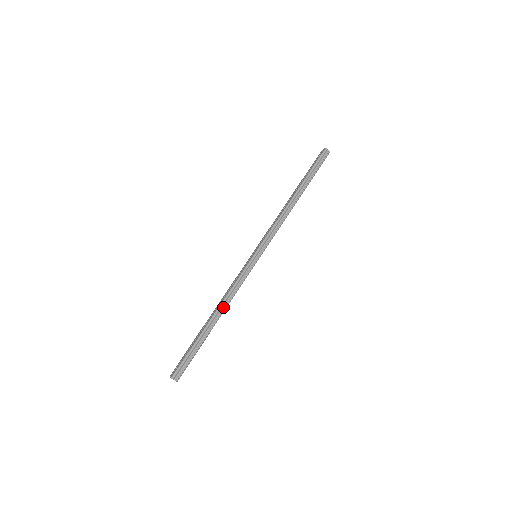
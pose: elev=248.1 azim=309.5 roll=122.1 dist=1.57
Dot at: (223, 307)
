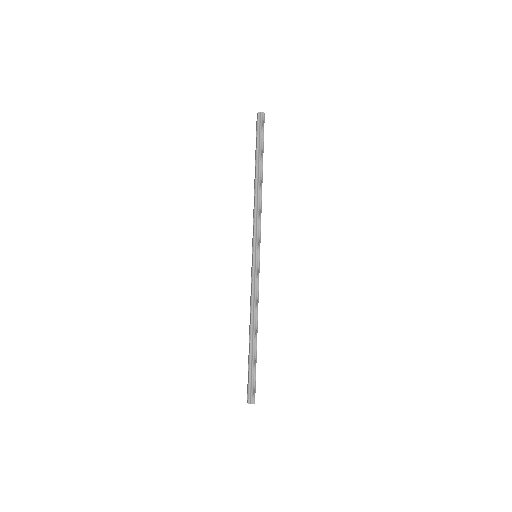
Dot at: (254, 319)
